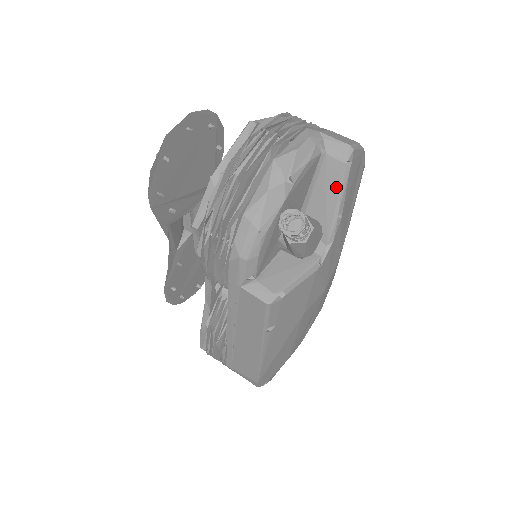
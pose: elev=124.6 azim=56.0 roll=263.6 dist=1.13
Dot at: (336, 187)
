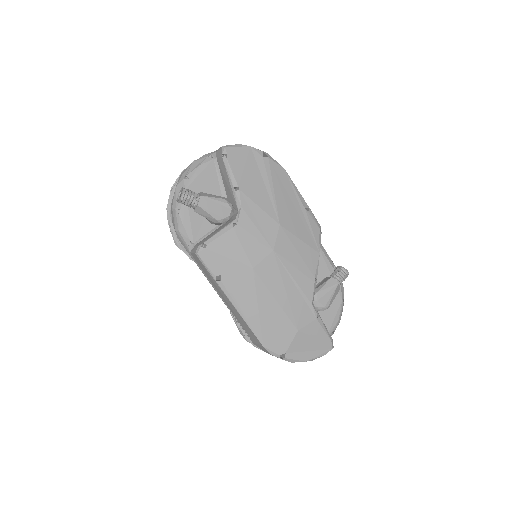
Dot at: (226, 172)
